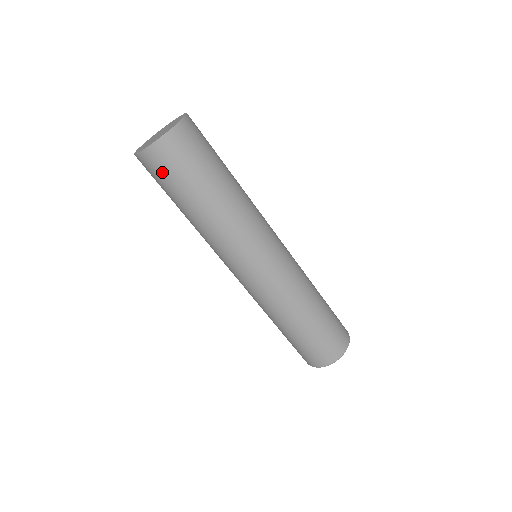
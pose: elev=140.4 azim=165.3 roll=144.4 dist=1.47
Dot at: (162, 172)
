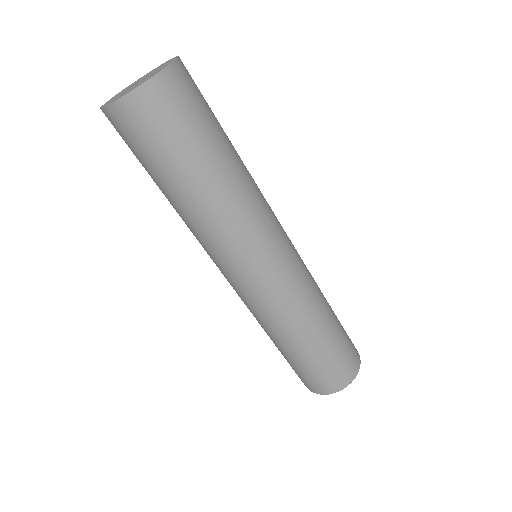
Dot at: occluded
